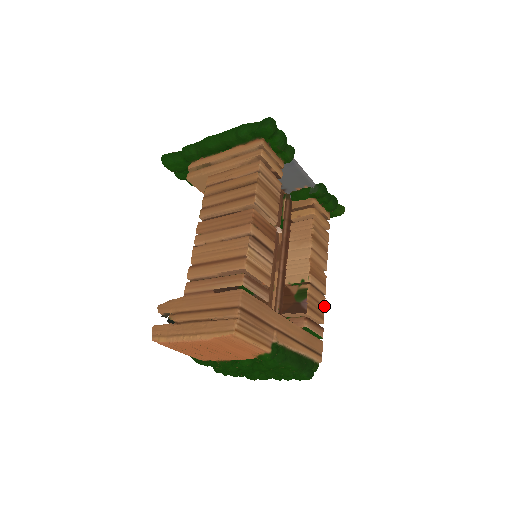
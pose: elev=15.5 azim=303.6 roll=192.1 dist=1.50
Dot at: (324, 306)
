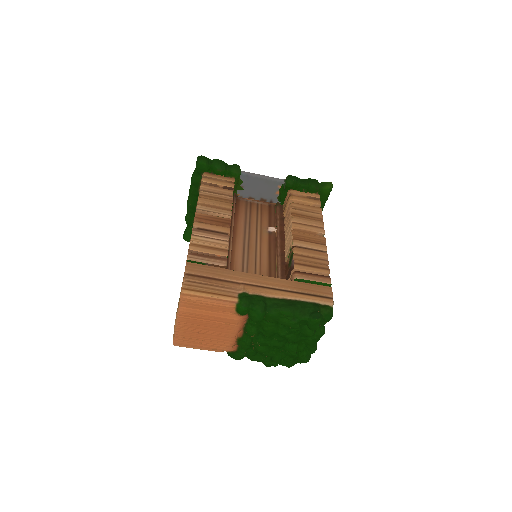
Dot at: (326, 260)
